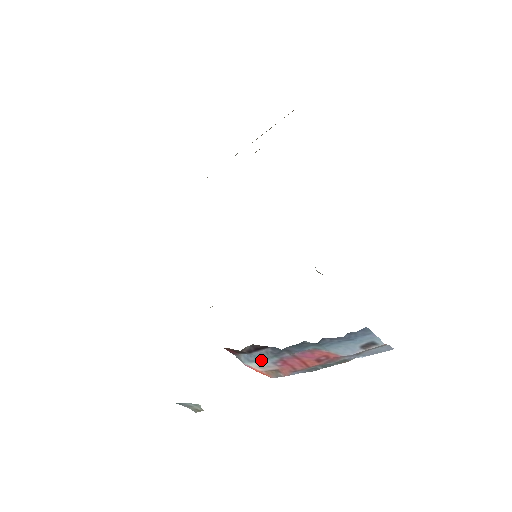
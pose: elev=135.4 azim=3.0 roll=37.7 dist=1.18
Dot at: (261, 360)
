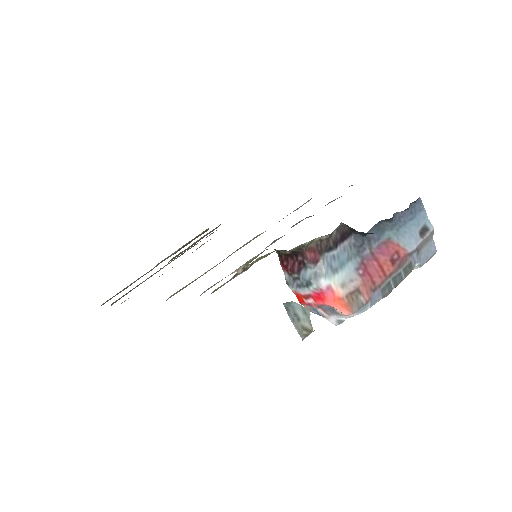
Dot at: (344, 265)
